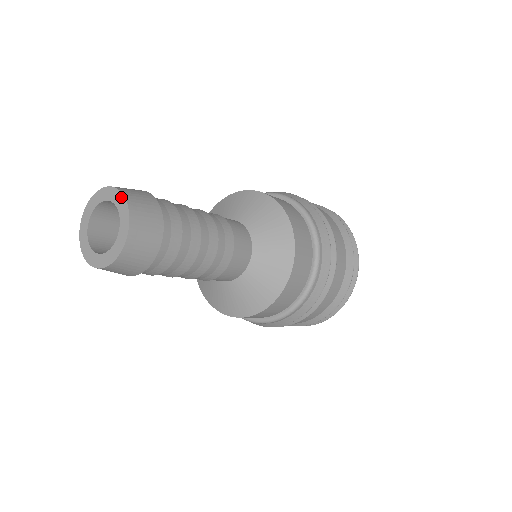
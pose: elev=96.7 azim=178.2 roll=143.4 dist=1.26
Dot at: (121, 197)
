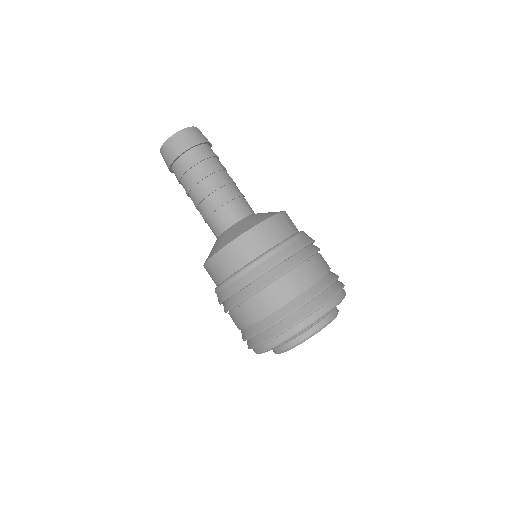
Dot at: (191, 128)
